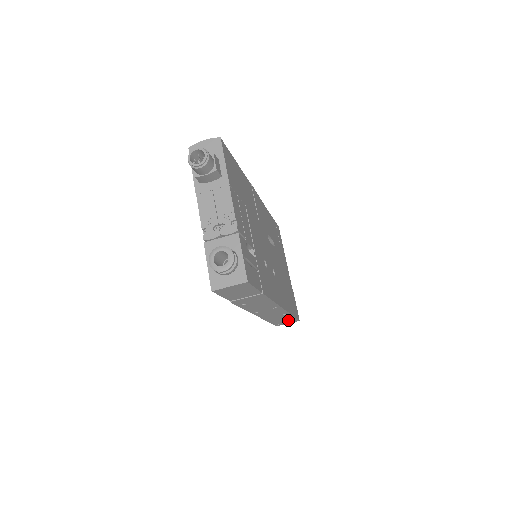
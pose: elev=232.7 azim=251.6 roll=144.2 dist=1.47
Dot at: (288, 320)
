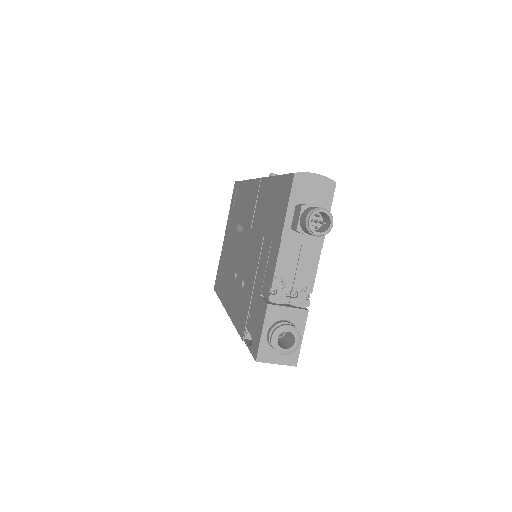
Dot at: occluded
